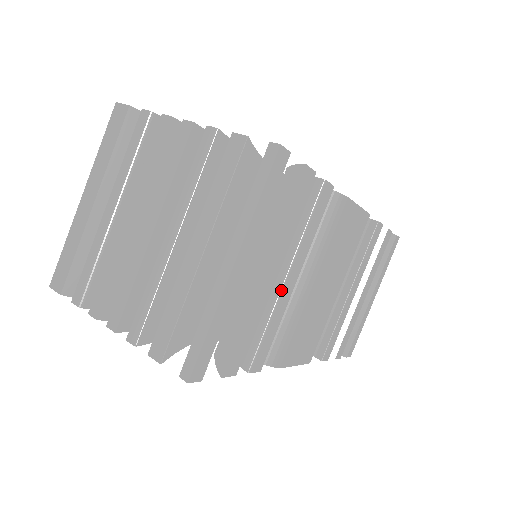
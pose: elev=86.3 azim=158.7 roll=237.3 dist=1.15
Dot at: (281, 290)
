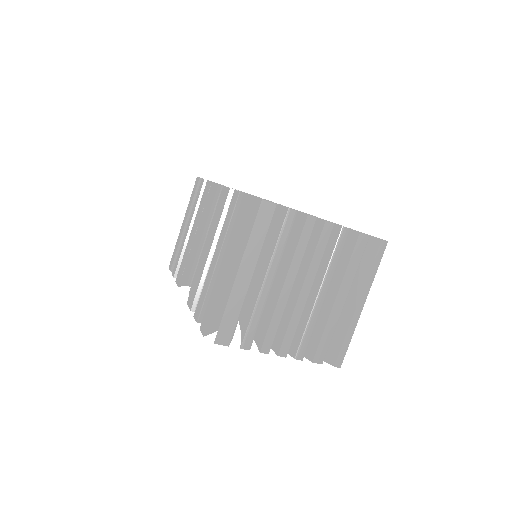
Dot at: occluded
